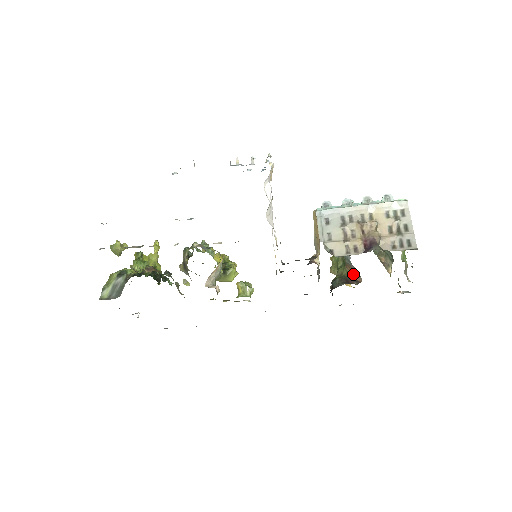
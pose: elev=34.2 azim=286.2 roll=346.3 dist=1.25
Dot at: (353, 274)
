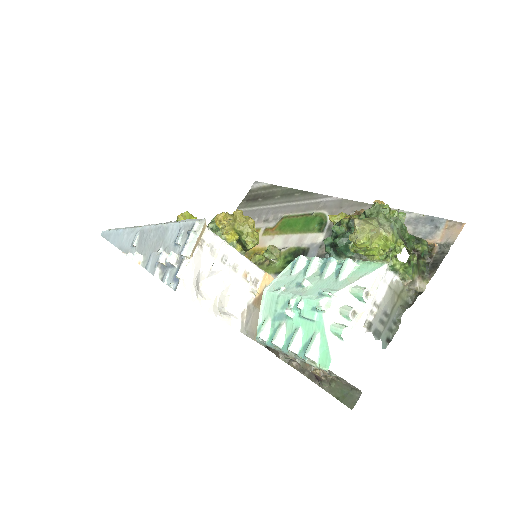
Dot at: occluded
